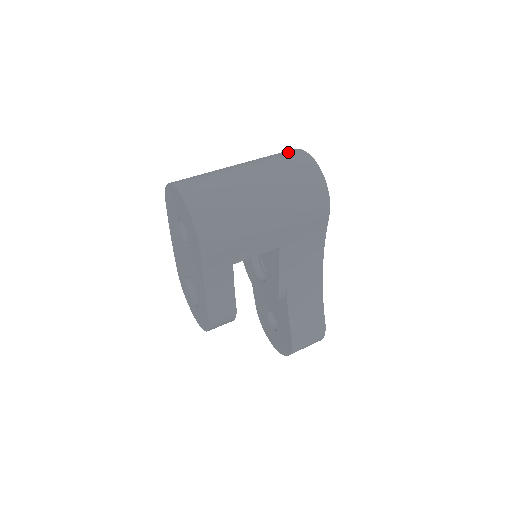
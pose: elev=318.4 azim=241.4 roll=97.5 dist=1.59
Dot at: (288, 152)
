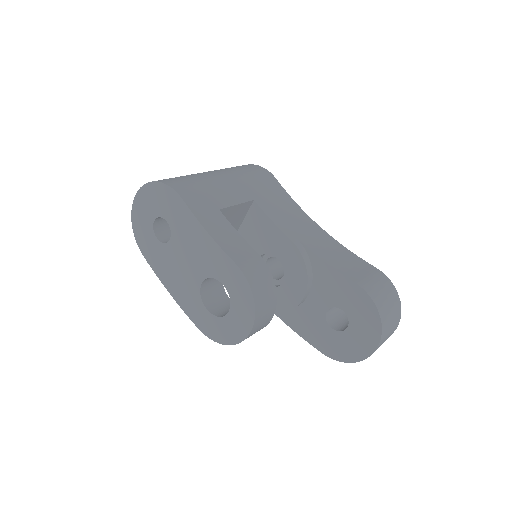
Dot at: occluded
